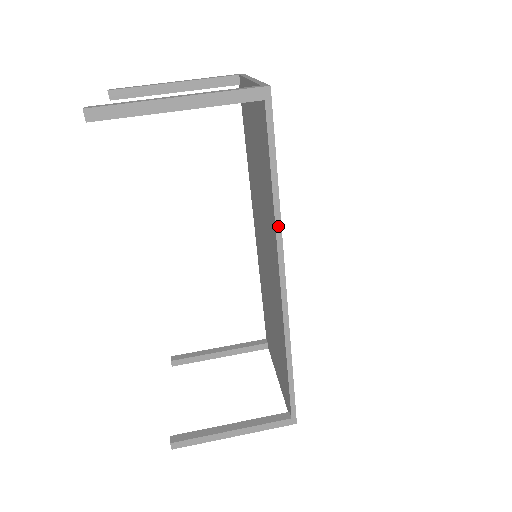
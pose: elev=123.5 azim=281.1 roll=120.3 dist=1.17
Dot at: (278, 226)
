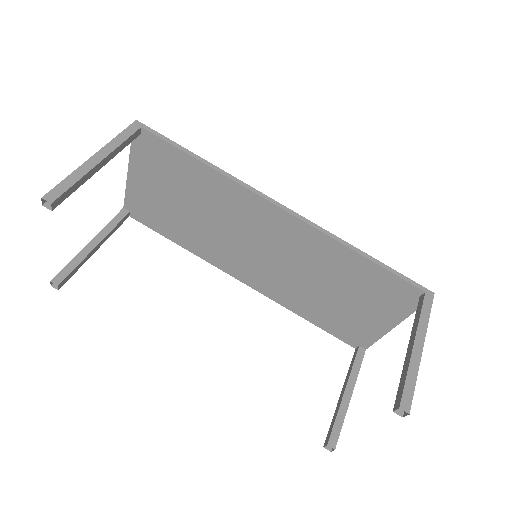
Dot at: (231, 177)
